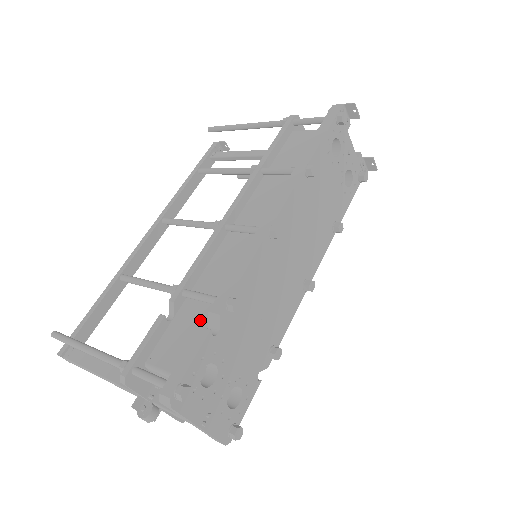
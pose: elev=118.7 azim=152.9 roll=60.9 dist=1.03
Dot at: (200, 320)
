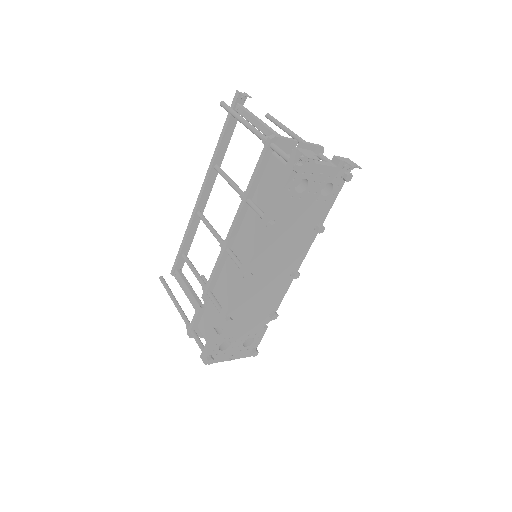
Dot at: (217, 316)
